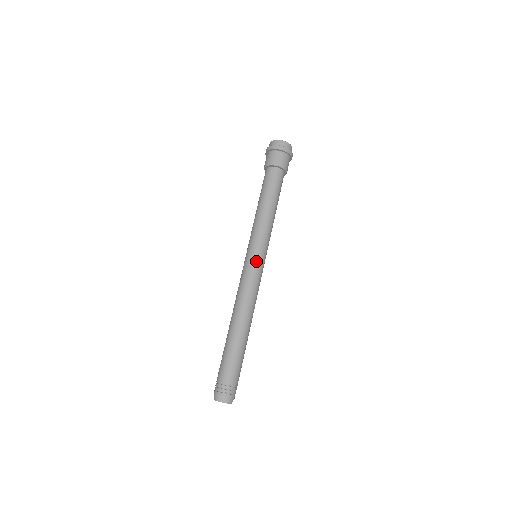
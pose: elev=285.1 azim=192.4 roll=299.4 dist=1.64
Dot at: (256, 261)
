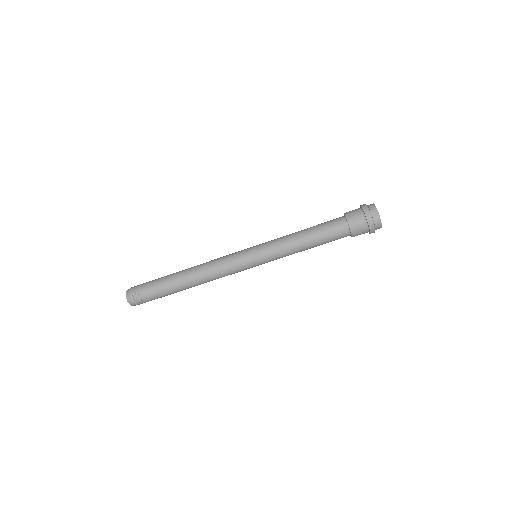
Dot at: (251, 267)
